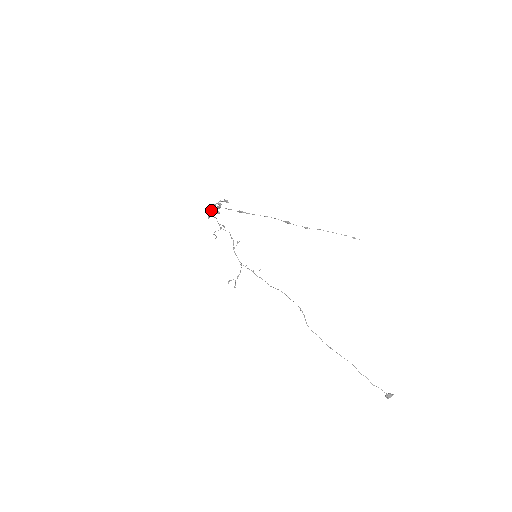
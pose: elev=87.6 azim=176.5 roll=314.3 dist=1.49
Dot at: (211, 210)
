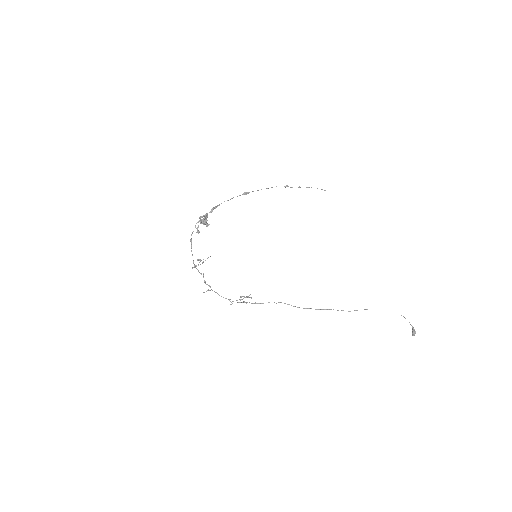
Dot at: (204, 217)
